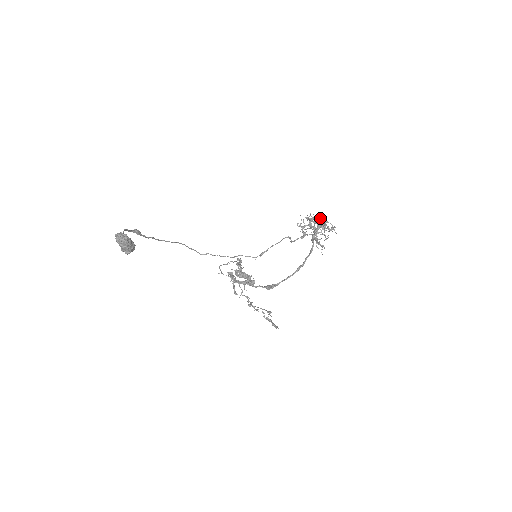
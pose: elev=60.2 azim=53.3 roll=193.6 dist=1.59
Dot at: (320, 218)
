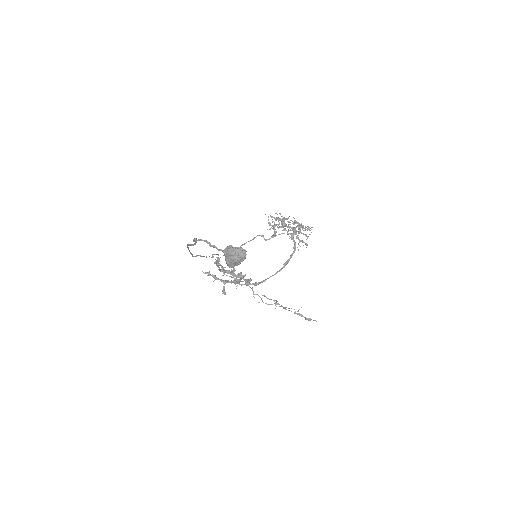
Dot at: (288, 218)
